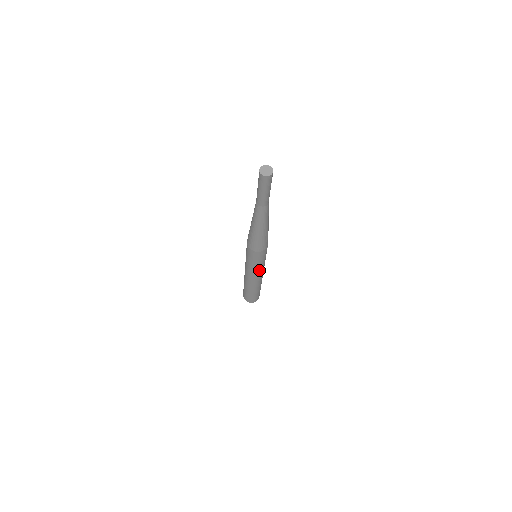
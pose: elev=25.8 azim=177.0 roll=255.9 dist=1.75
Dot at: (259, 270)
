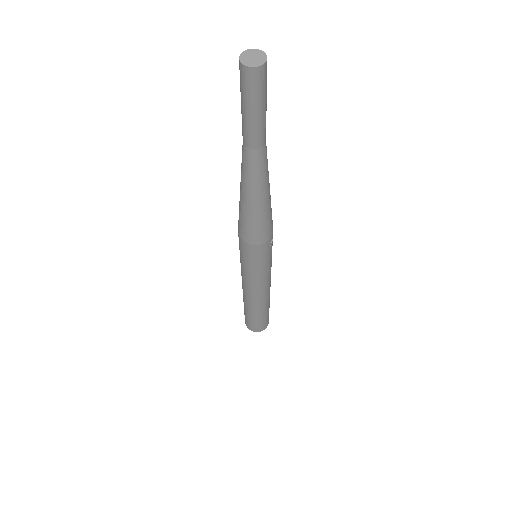
Dot at: (261, 280)
